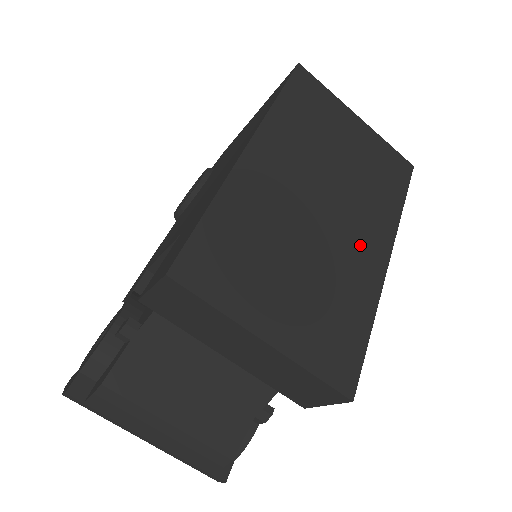
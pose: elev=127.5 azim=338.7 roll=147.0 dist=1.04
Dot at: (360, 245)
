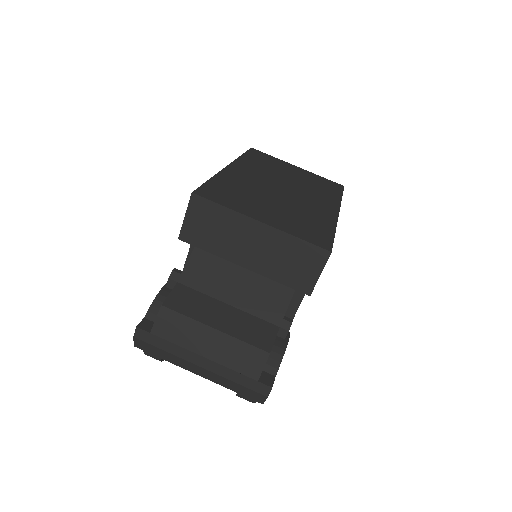
Dot at: (315, 204)
